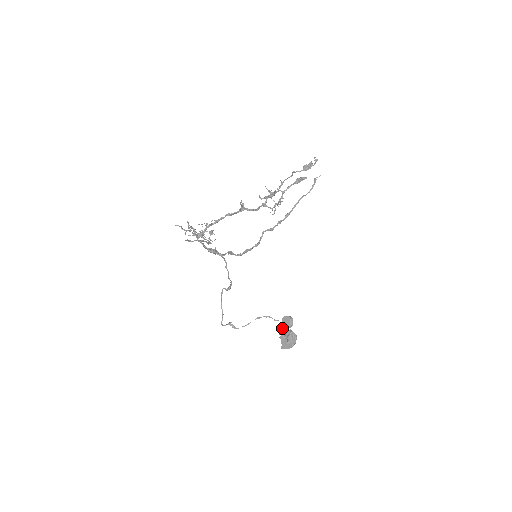
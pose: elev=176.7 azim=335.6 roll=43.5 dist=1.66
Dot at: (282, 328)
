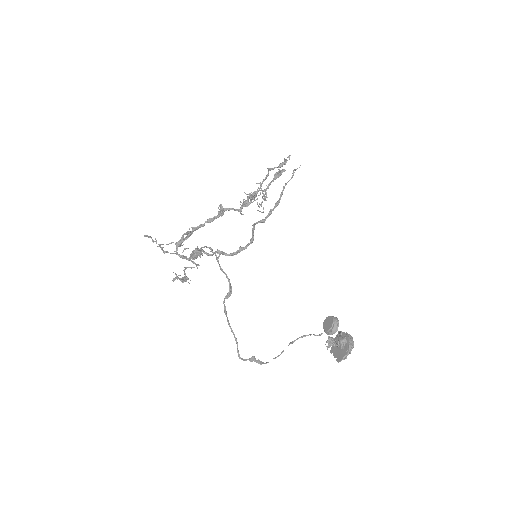
Dot at: occluded
